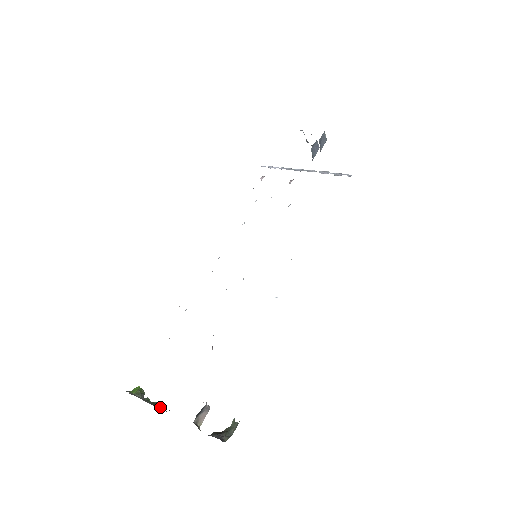
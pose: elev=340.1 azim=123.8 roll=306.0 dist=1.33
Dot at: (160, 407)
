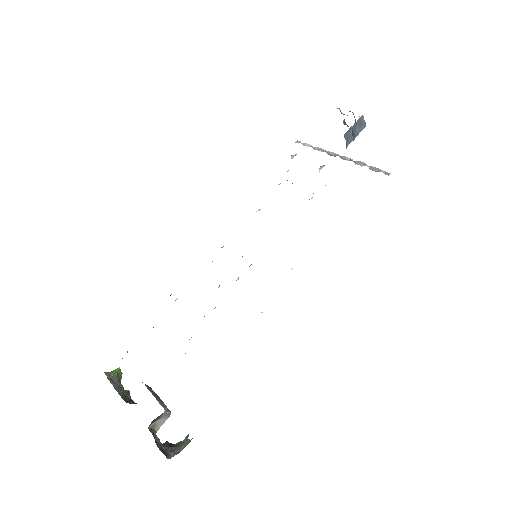
Dot at: (128, 398)
